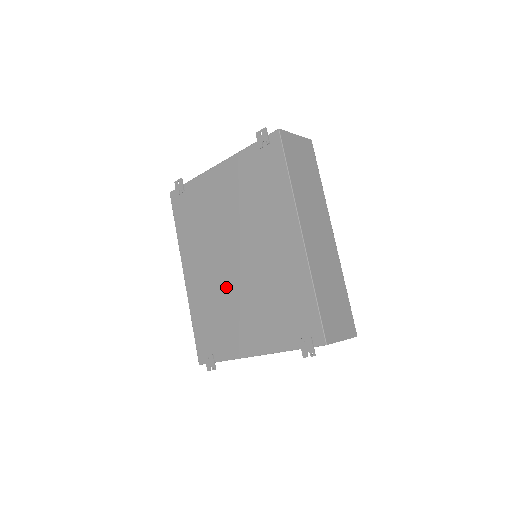
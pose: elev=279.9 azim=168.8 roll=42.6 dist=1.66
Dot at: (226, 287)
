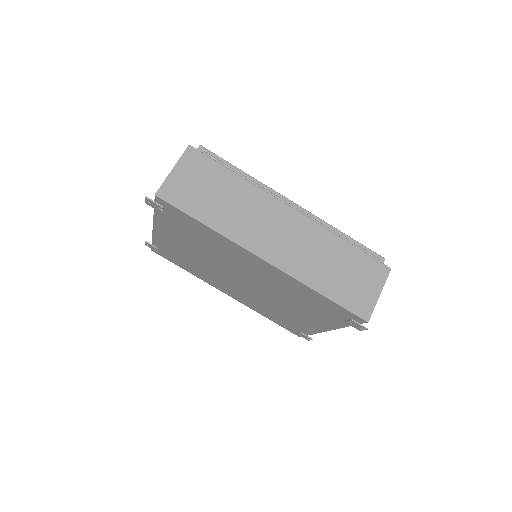
Dot at: (260, 298)
